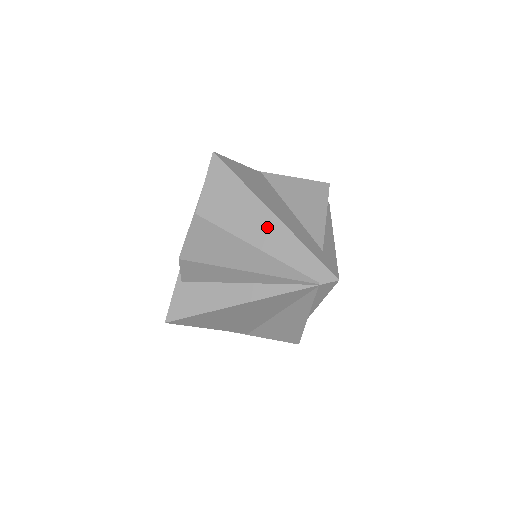
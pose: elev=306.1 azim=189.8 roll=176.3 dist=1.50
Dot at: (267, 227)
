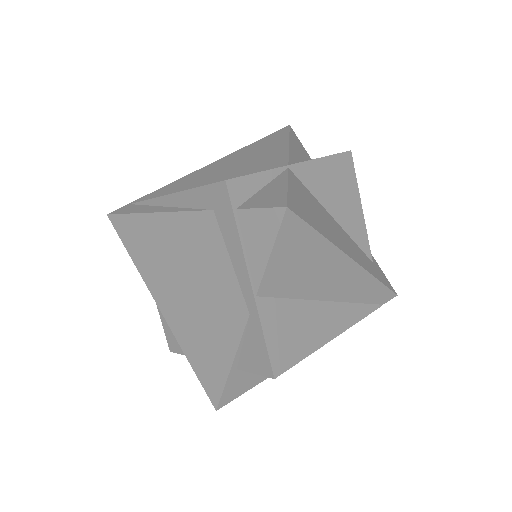
Dot at: (345, 277)
